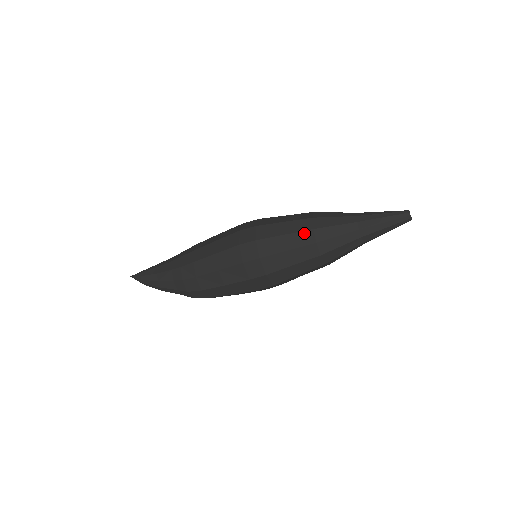
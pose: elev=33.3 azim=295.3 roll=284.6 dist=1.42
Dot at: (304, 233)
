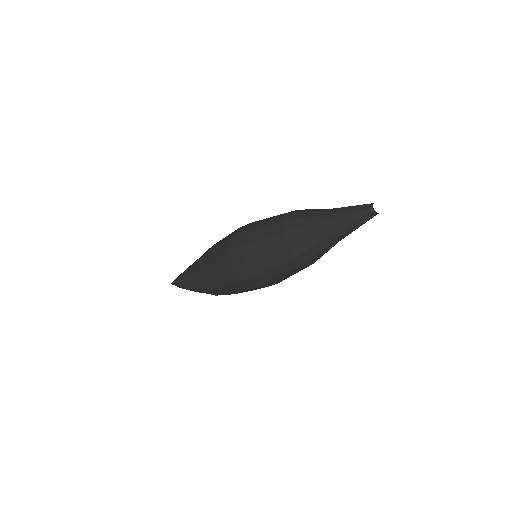
Dot at: (281, 251)
